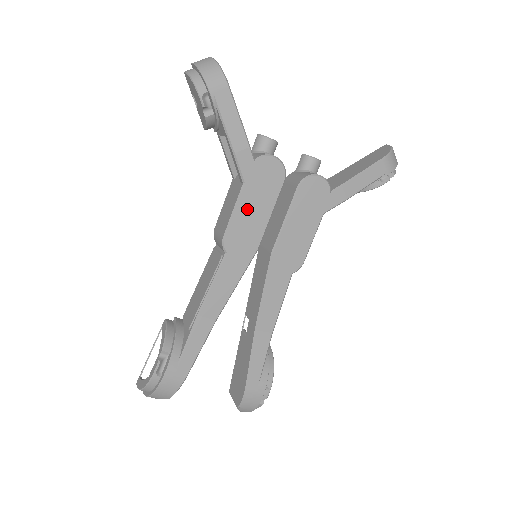
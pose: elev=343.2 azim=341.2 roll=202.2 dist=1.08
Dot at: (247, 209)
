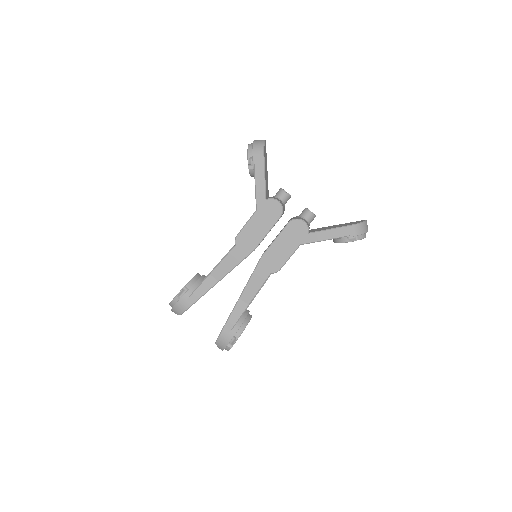
Dot at: (254, 225)
